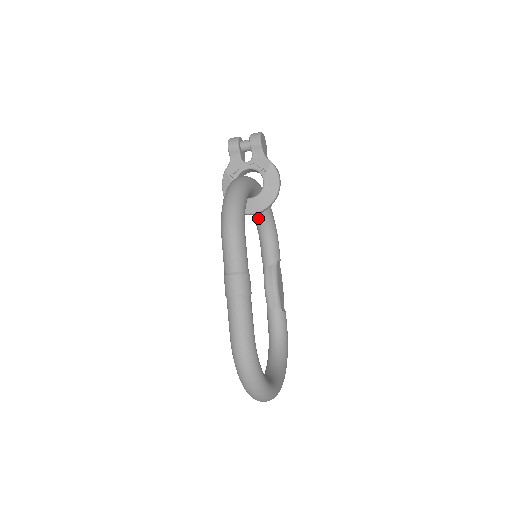
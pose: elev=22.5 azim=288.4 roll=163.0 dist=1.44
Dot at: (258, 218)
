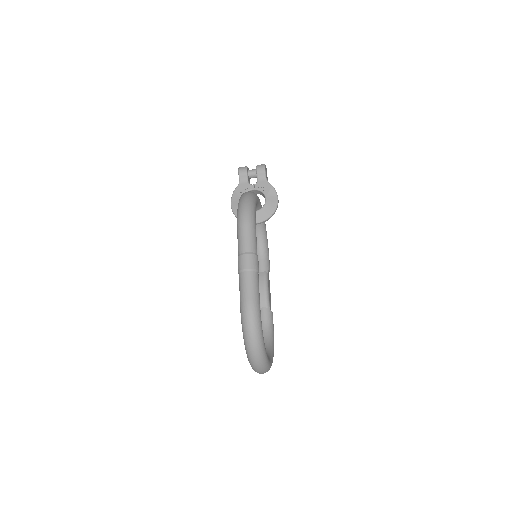
Dot at: occluded
